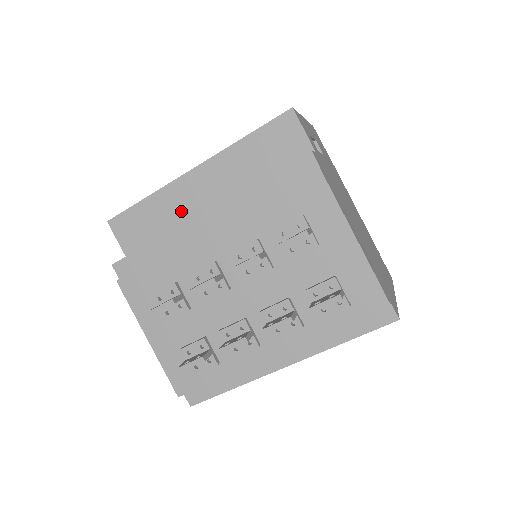
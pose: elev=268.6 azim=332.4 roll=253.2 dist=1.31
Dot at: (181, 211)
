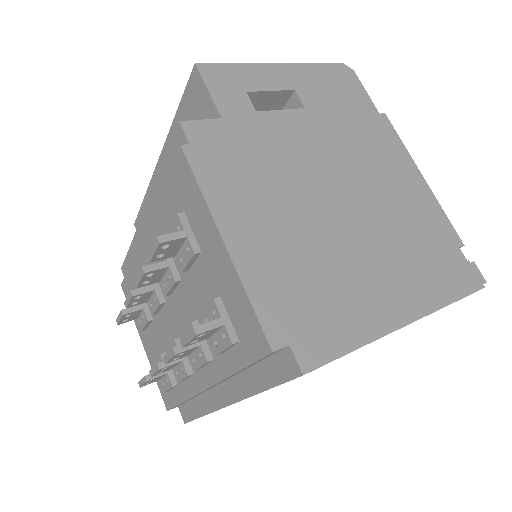
Dot at: occluded
